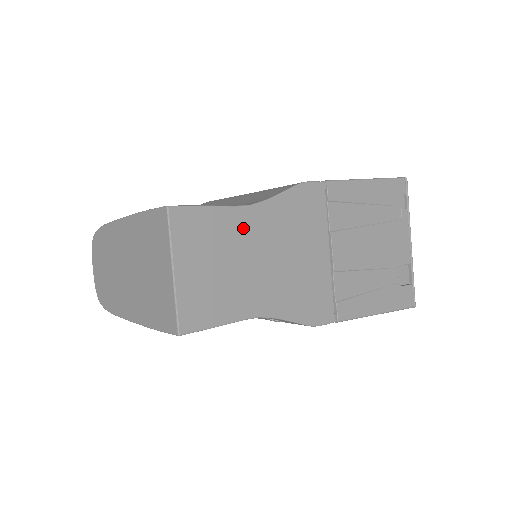
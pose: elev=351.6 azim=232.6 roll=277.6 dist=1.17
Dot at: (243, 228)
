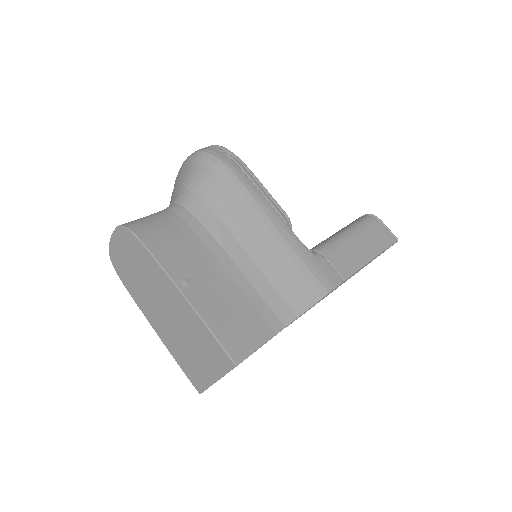
Dot at: occluded
